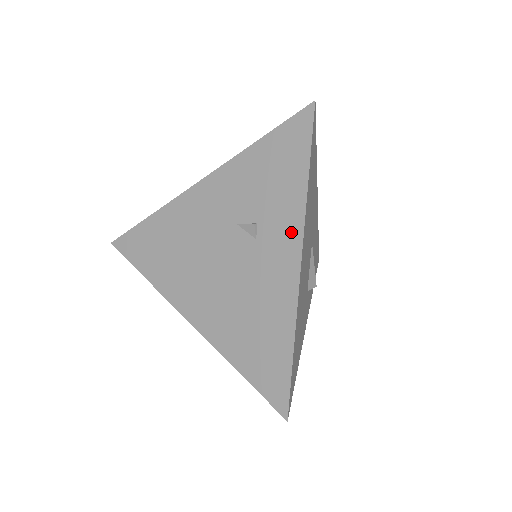
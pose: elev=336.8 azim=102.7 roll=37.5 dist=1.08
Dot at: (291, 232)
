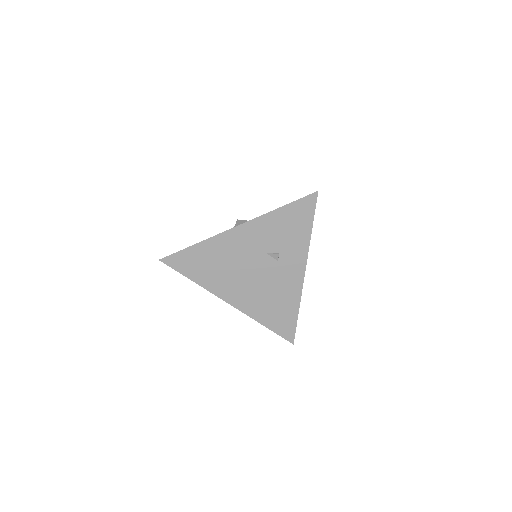
Dot at: (300, 258)
